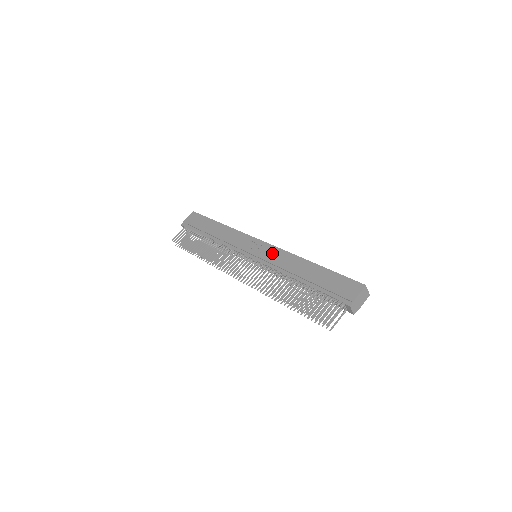
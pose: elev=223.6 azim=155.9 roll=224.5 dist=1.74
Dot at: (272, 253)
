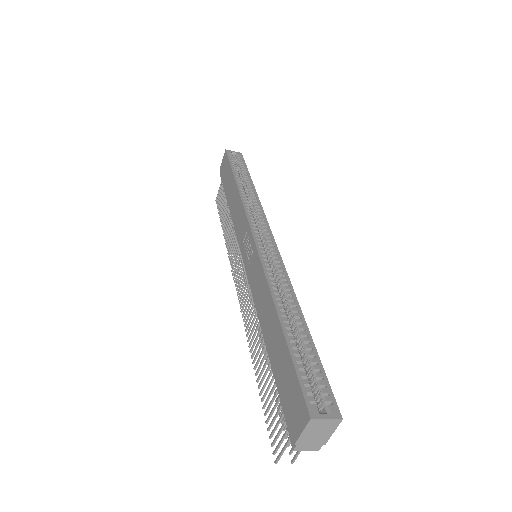
Dot at: (254, 268)
